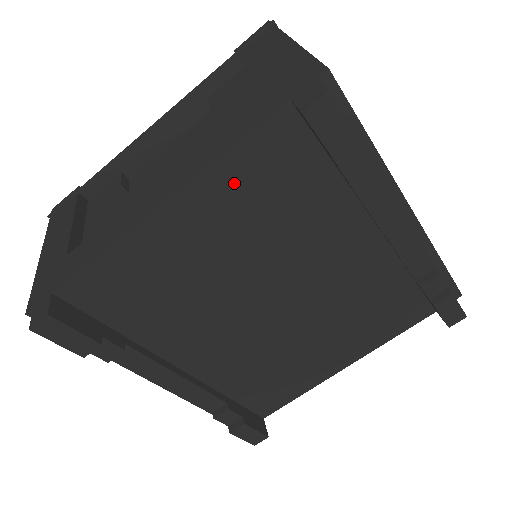
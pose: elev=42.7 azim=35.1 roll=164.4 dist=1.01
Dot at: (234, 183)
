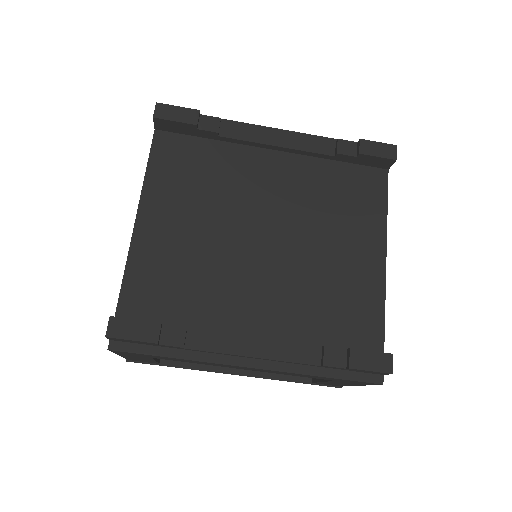
Dot at: (164, 182)
